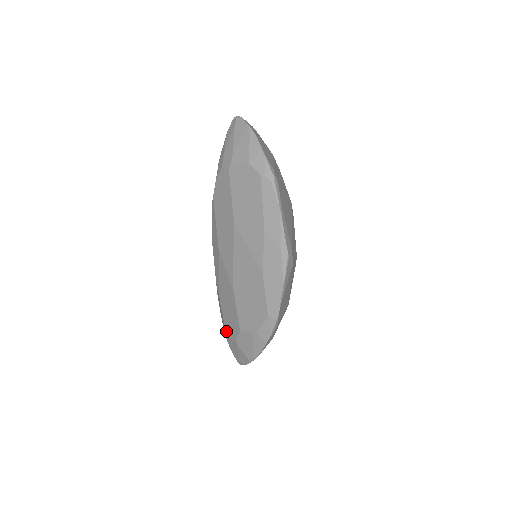
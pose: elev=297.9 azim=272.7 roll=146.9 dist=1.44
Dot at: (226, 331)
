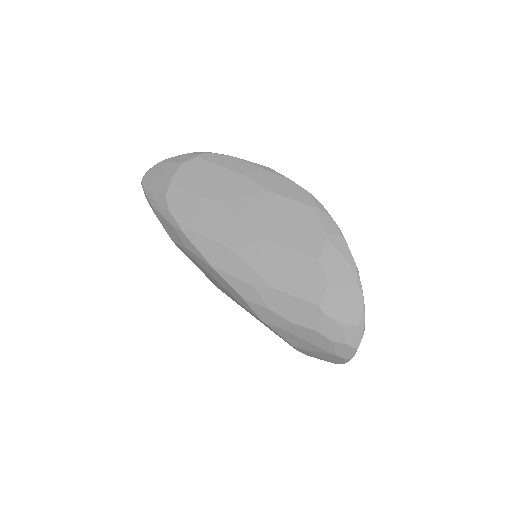
Dot at: (313, 301)
